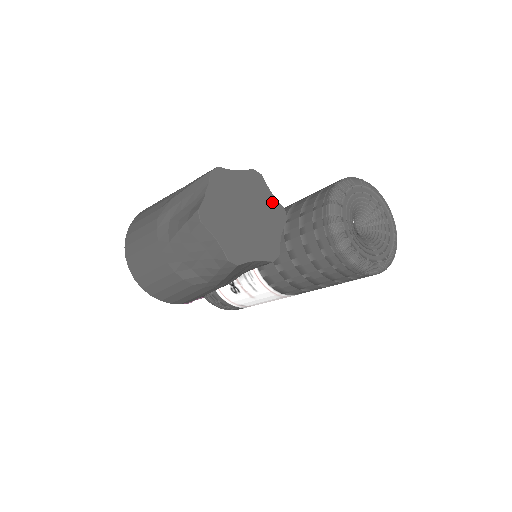
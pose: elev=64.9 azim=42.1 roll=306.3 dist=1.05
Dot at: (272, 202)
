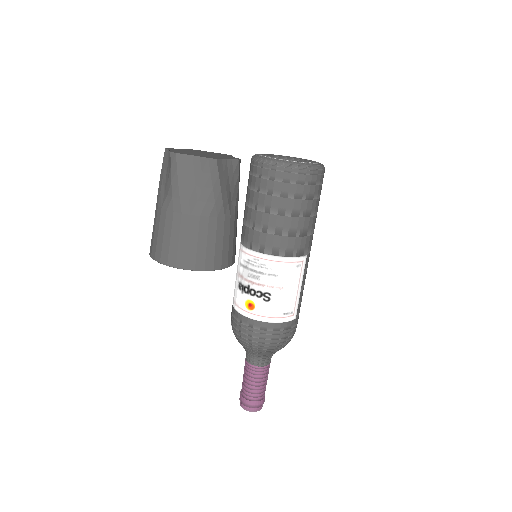
Dot at: (215, 153)
